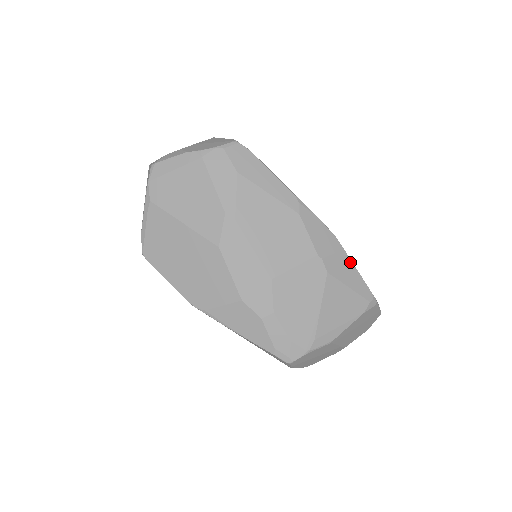
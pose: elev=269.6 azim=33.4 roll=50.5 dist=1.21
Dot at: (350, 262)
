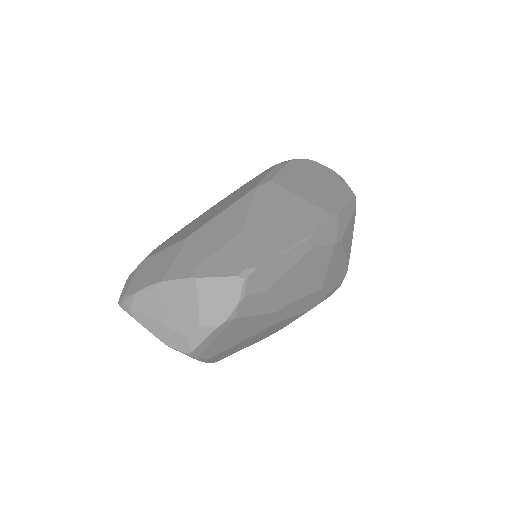
Dot at: (342, 211)
